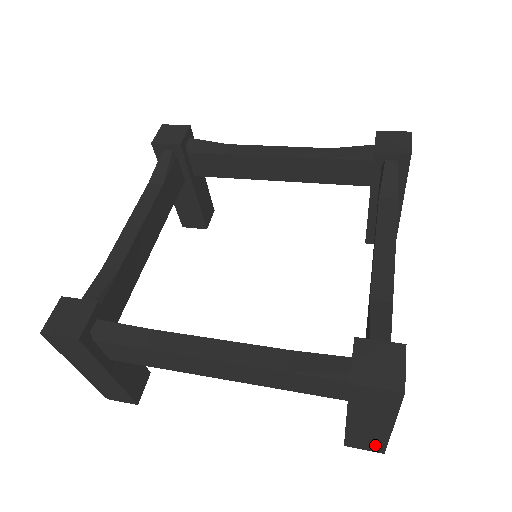
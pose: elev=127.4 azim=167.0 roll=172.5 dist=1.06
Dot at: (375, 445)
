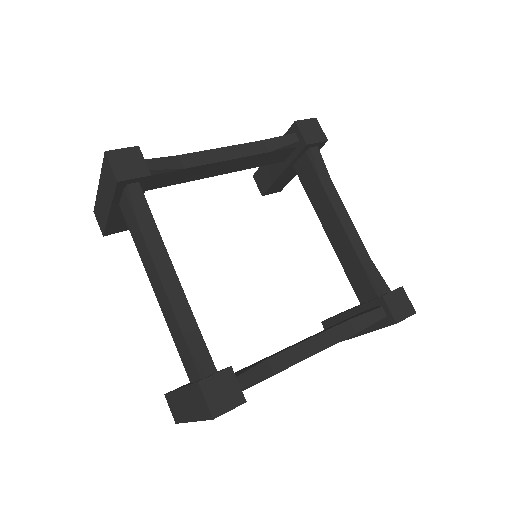
Dot at: (177, 415)
